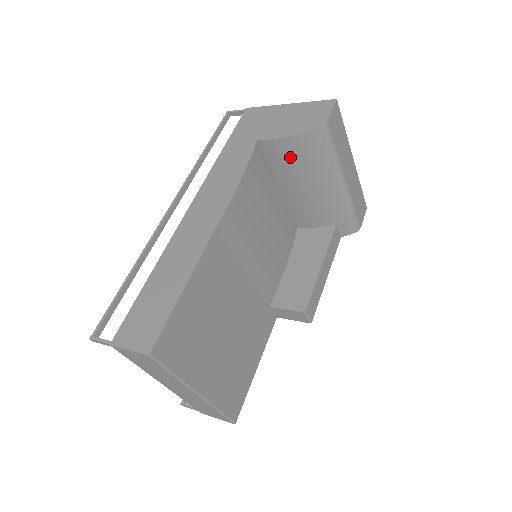
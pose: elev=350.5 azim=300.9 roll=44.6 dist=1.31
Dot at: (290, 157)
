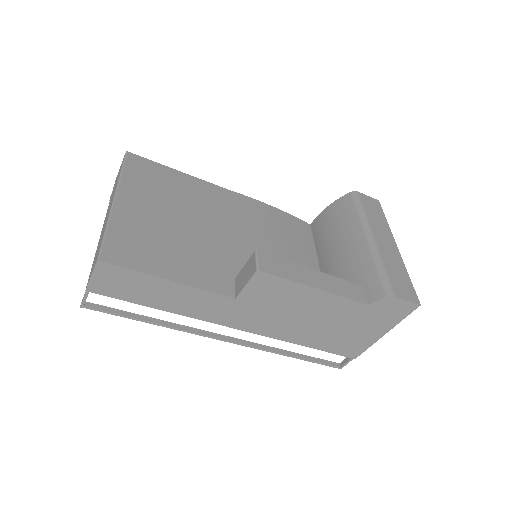
Dot at: (327, 223)
